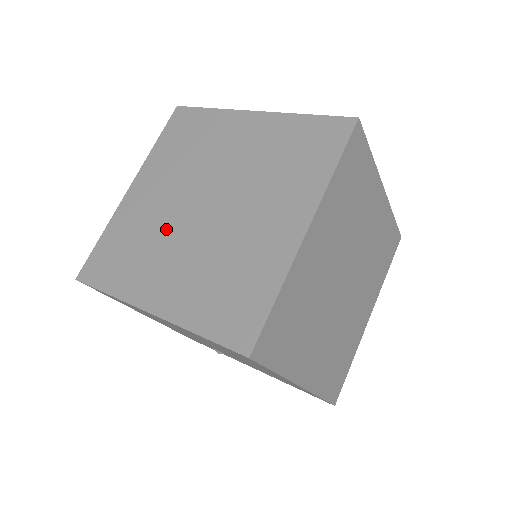
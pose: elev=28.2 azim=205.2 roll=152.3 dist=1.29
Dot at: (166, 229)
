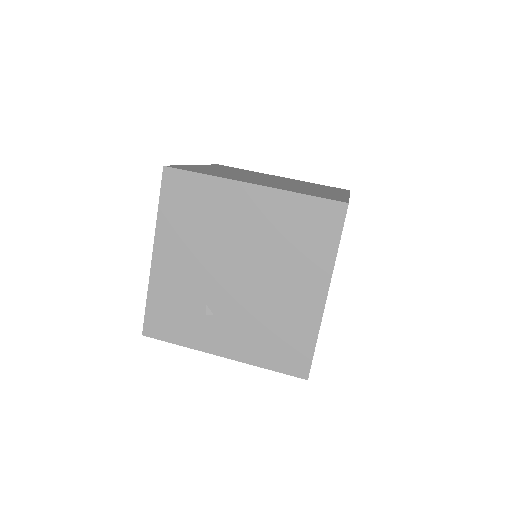
Dot at: (244, 176)
